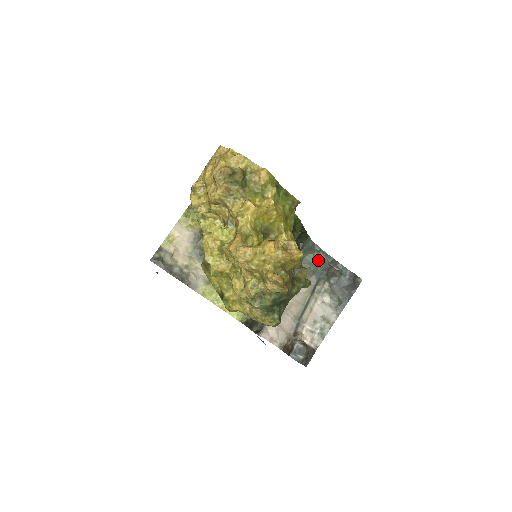
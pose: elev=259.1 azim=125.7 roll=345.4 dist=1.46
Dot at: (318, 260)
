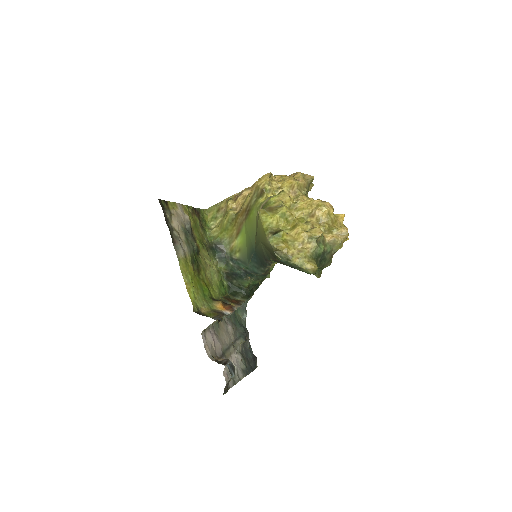
Dot at: (241, 324)
